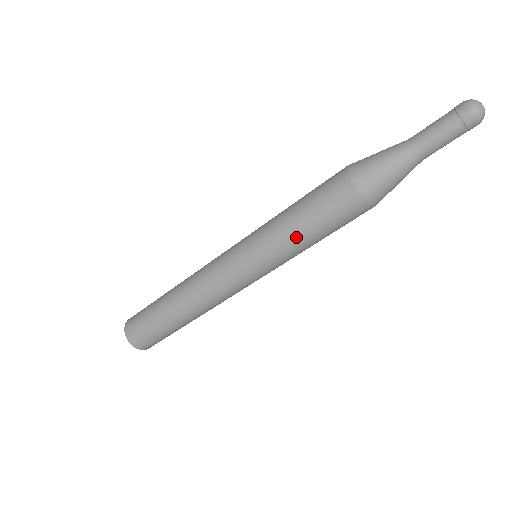
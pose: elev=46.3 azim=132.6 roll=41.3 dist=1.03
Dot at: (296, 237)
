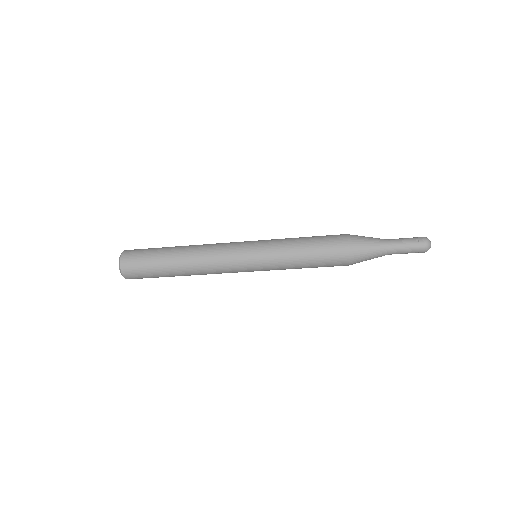
Dot at: (295, 255)
